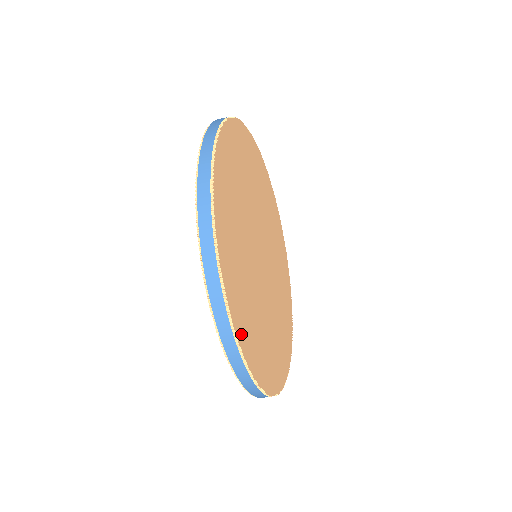
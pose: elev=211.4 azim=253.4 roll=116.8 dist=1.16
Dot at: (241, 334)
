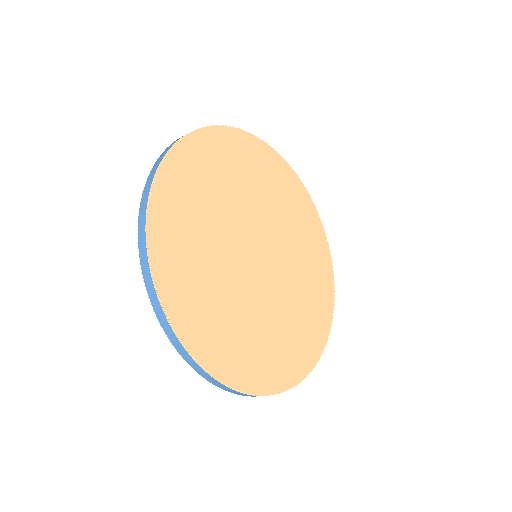
Dot at: (161, 254)
